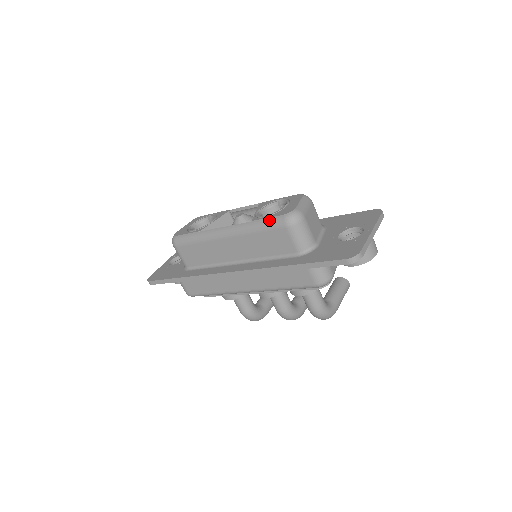
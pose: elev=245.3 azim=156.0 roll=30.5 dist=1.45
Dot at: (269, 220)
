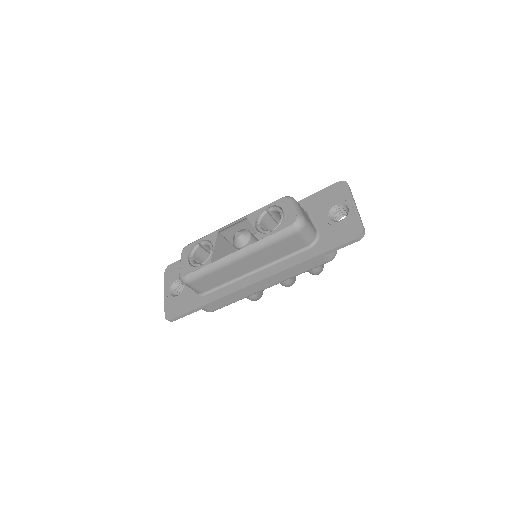
Dot at: (279, 233)
